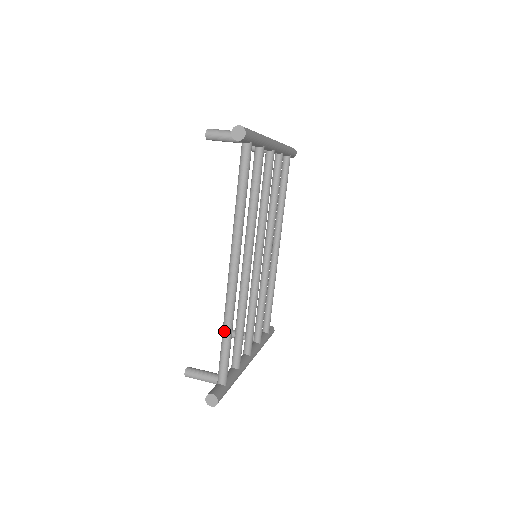
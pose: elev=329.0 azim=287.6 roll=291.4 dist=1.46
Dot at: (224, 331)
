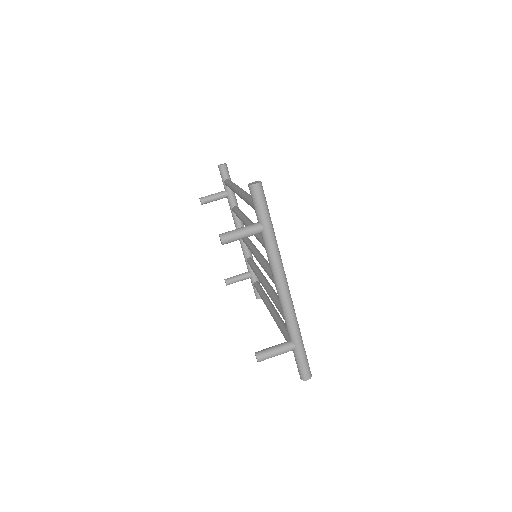
Dot at: occluded
